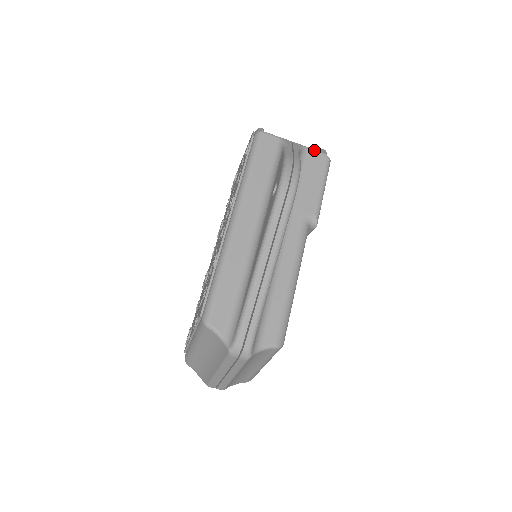
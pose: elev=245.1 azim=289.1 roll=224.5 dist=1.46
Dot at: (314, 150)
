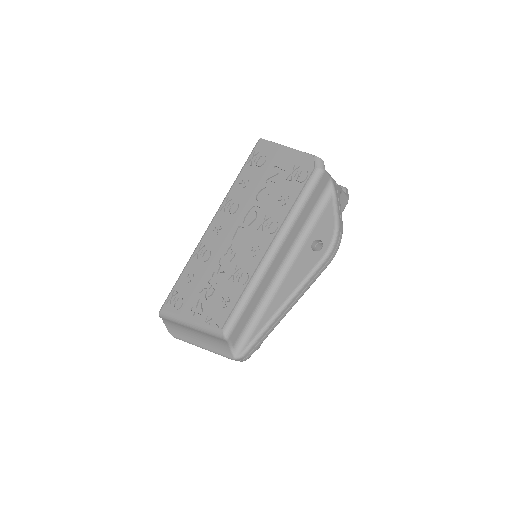
Dot at: (344, 194)
